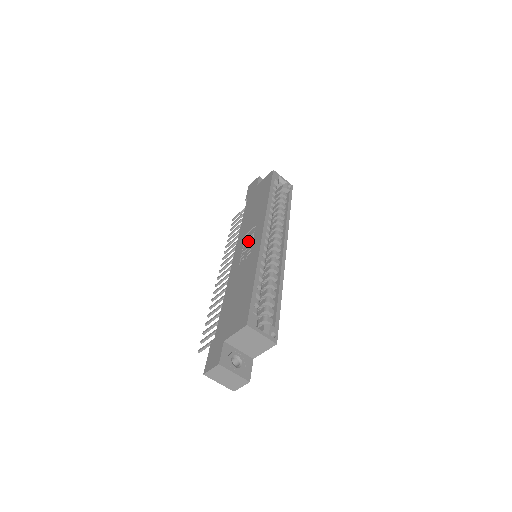
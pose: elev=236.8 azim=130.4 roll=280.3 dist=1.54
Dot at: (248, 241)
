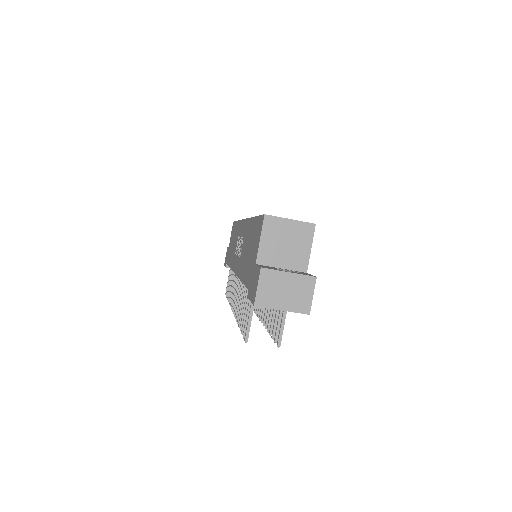
Dot at: (238, 247)
